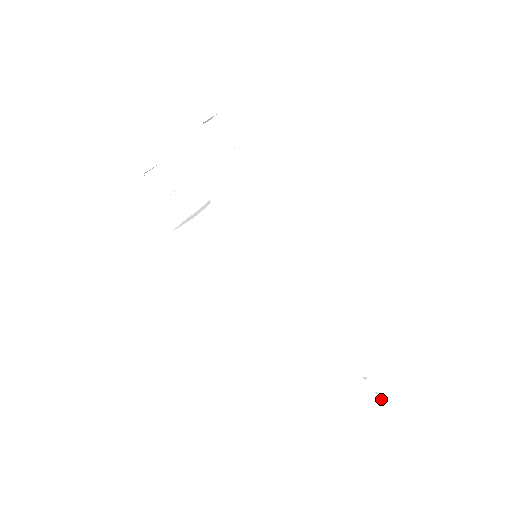
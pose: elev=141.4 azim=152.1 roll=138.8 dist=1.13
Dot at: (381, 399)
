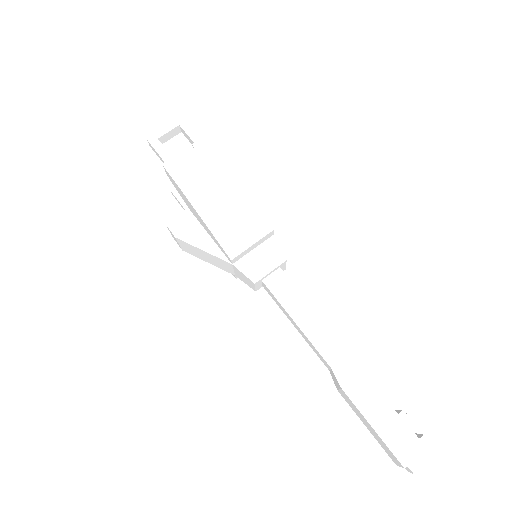
Dot at: (427, 445)
